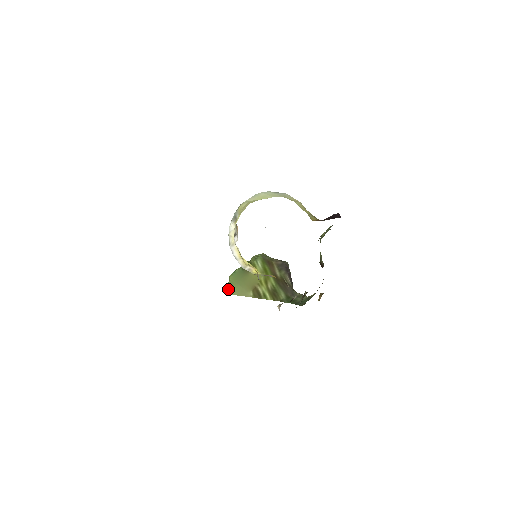
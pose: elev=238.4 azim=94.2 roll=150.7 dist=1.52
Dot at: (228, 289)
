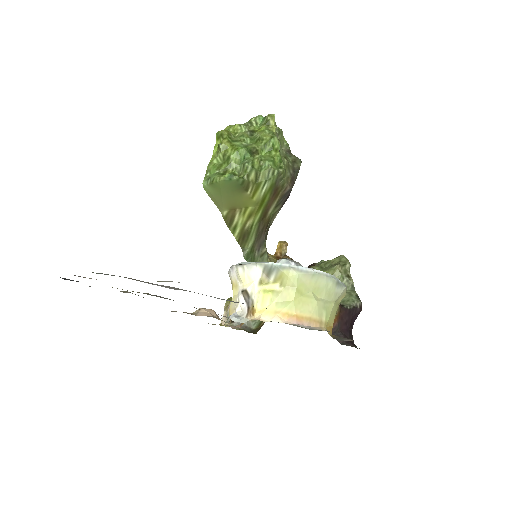
Dot at: (207, 185)
